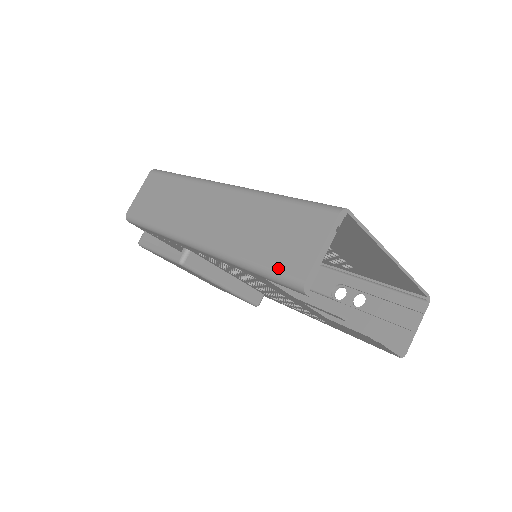
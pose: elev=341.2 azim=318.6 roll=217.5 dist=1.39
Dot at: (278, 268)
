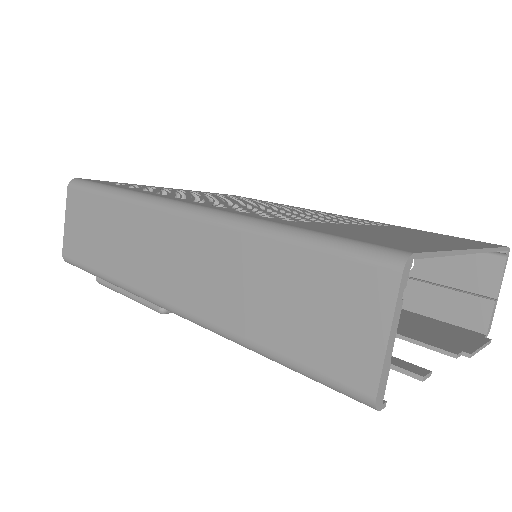
Dot at: (319, 369)
